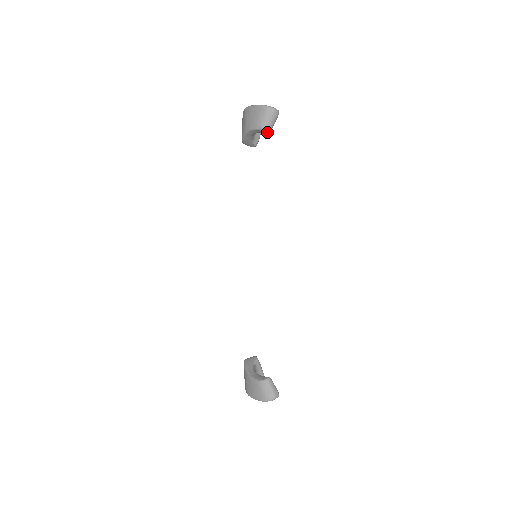
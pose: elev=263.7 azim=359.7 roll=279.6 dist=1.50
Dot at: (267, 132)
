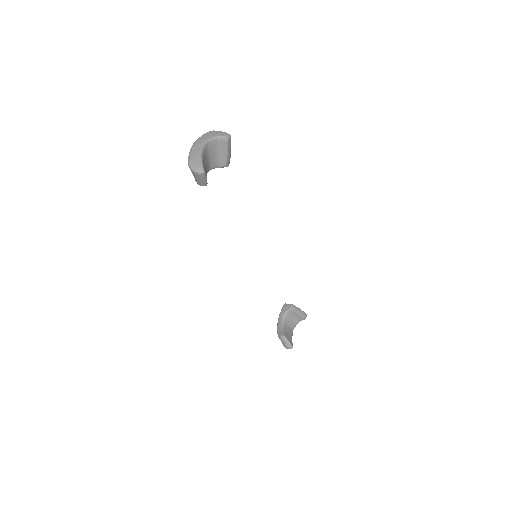
Dot at: (205, 185)
